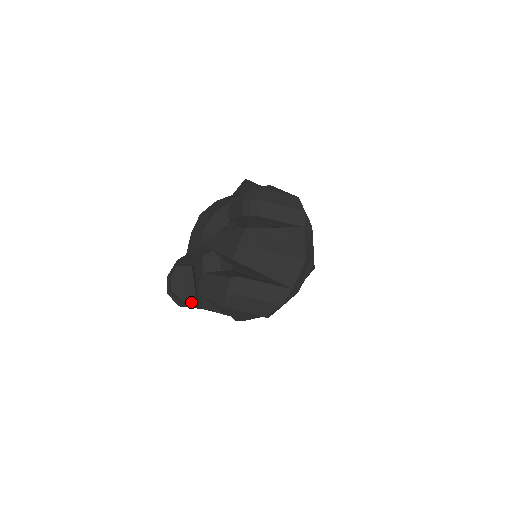
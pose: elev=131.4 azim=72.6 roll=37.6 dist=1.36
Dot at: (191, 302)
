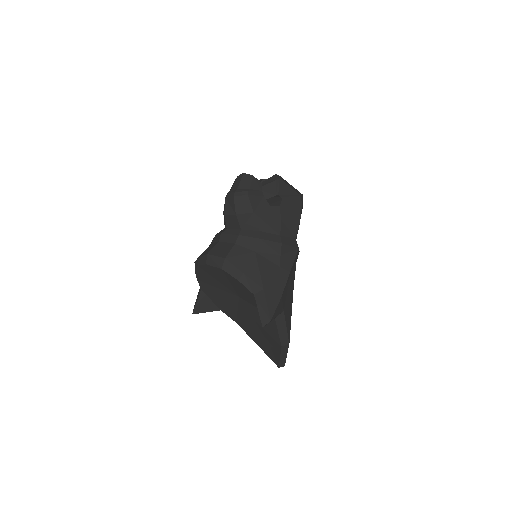
Dot at: (258, 181)
